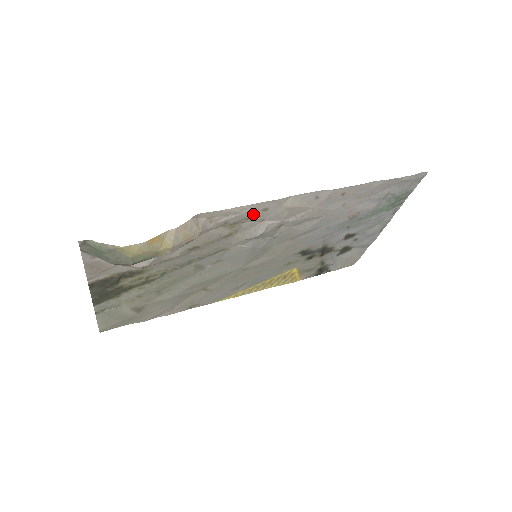
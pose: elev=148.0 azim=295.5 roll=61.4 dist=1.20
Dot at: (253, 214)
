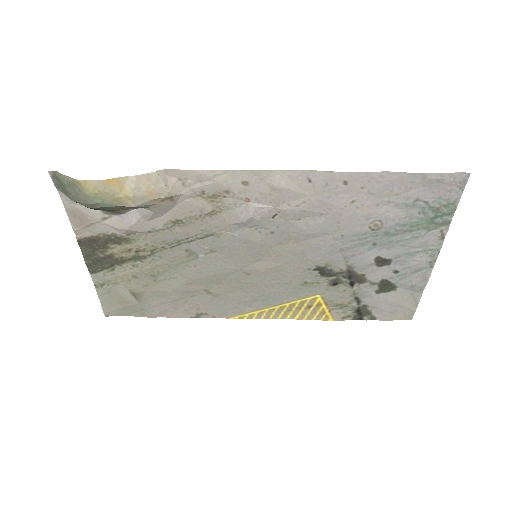
Dot at: (232, 186)
